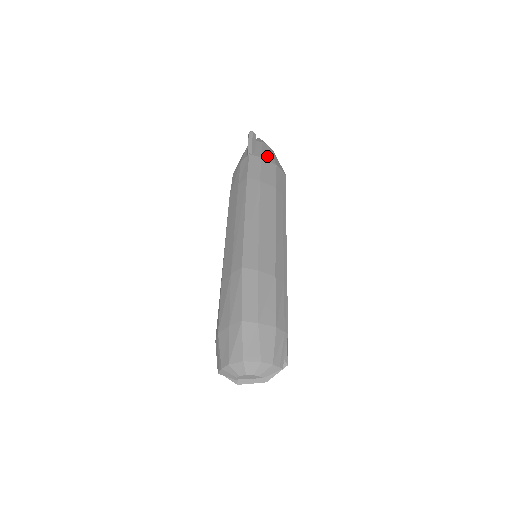
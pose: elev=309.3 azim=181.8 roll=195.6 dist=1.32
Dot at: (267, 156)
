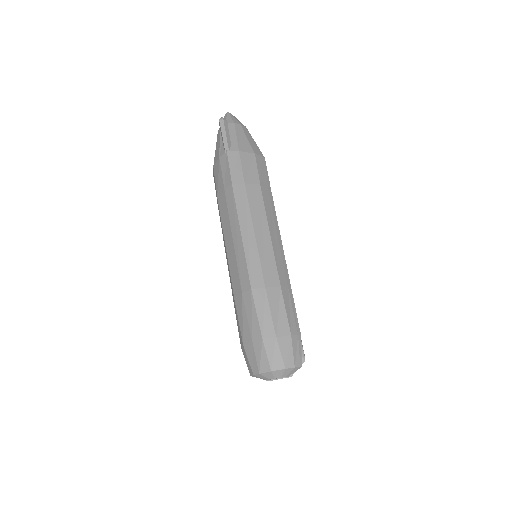
Dot at: (243, 144)
